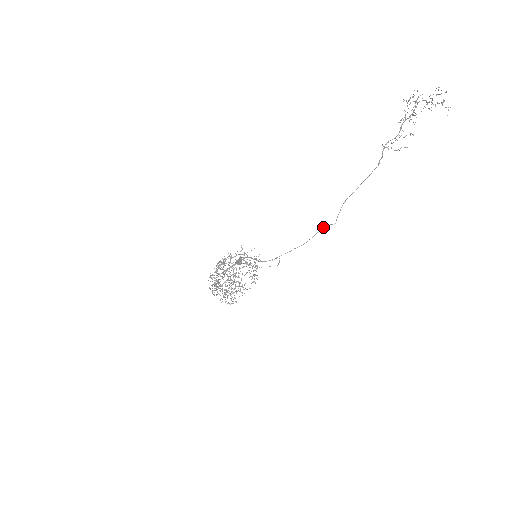
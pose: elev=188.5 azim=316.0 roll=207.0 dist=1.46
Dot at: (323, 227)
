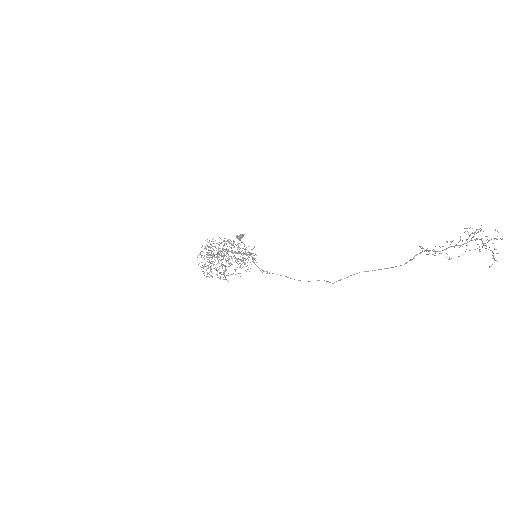
Dot at: occluded
